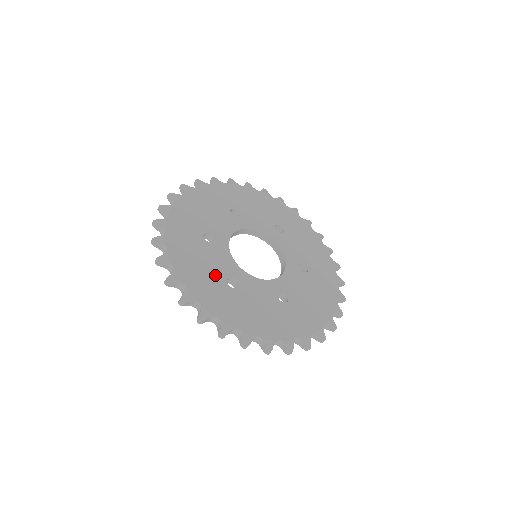
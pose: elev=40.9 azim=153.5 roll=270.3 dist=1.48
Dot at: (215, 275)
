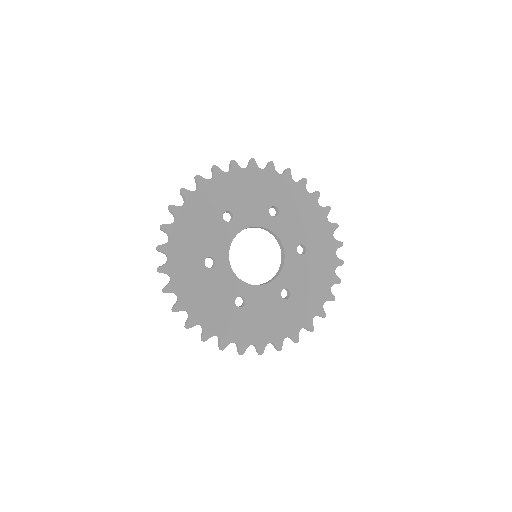
Dot at: (224, 302)
